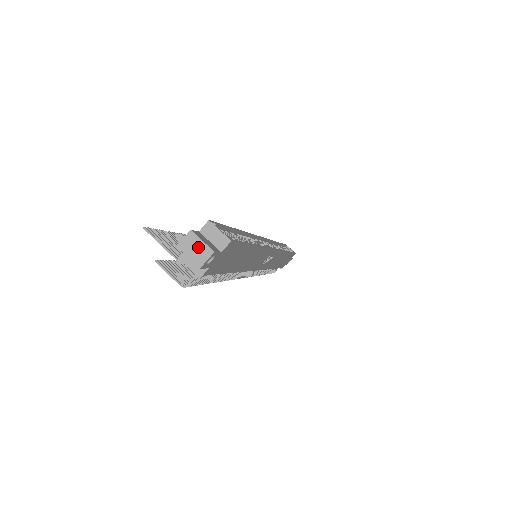
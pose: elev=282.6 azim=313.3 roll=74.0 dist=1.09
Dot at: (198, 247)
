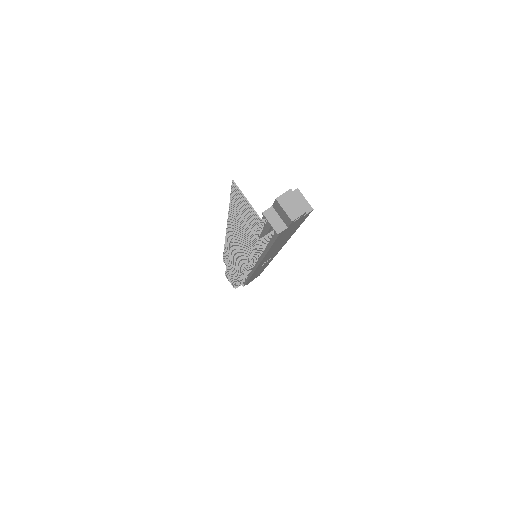
Dot at: (294, 204)
